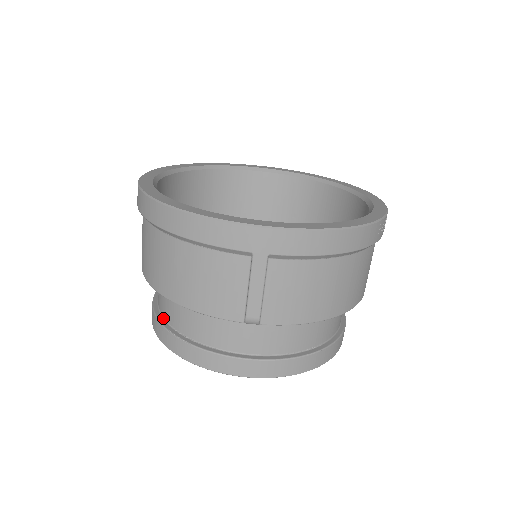
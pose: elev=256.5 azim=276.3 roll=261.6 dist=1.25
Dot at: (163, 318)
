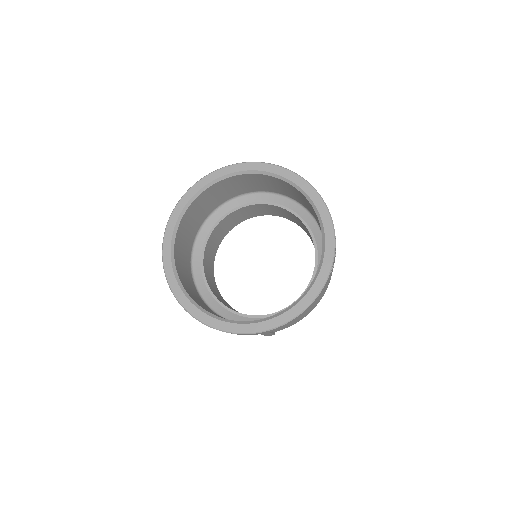
Dot at: occluded
